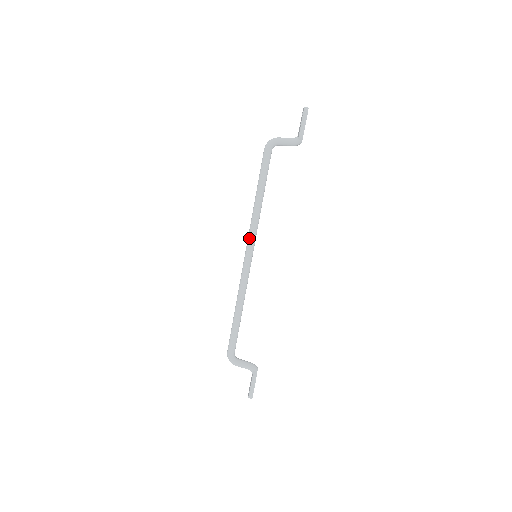
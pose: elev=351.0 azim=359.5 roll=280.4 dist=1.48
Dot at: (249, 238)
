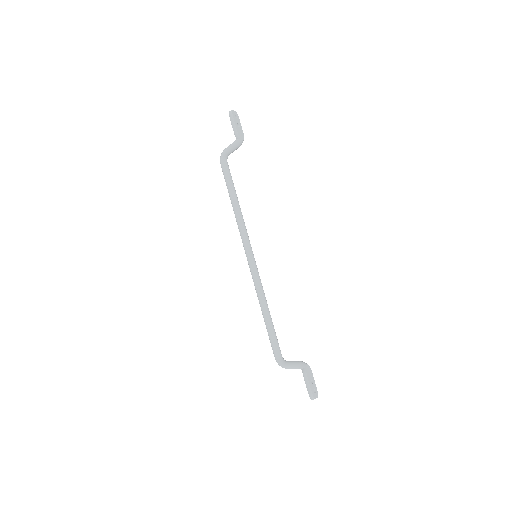
Dot at: occluded
